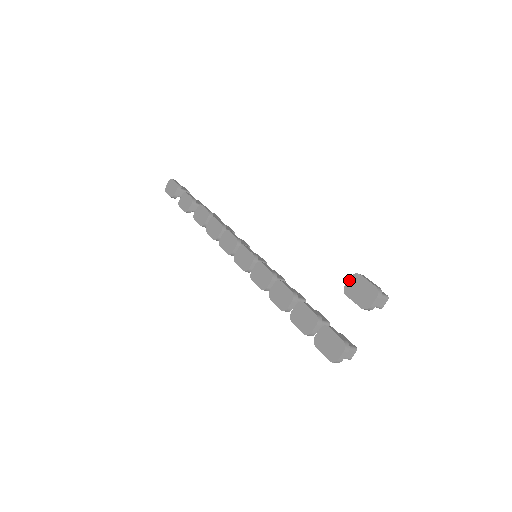
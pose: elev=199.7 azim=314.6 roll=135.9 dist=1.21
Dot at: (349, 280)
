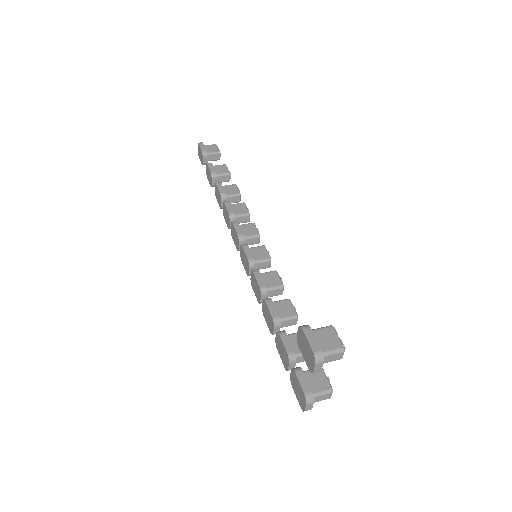
Dot at: (298, 332)
